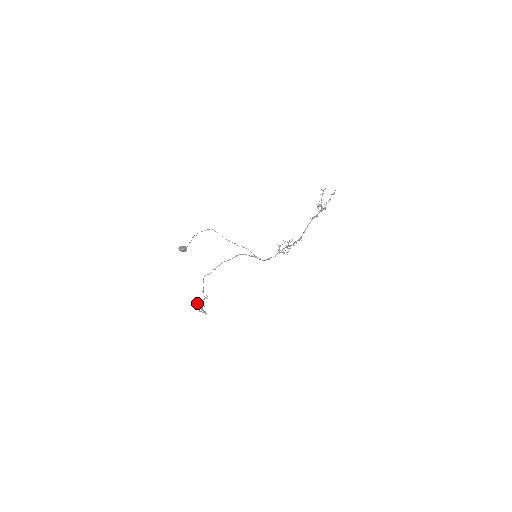
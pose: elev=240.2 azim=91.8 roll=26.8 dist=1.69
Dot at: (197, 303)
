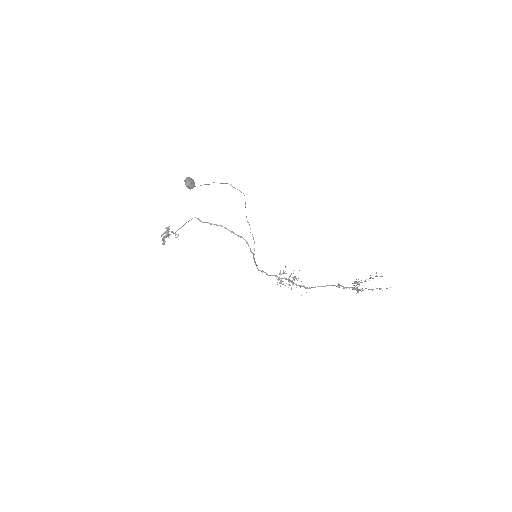
Dot at: (168, 227)
